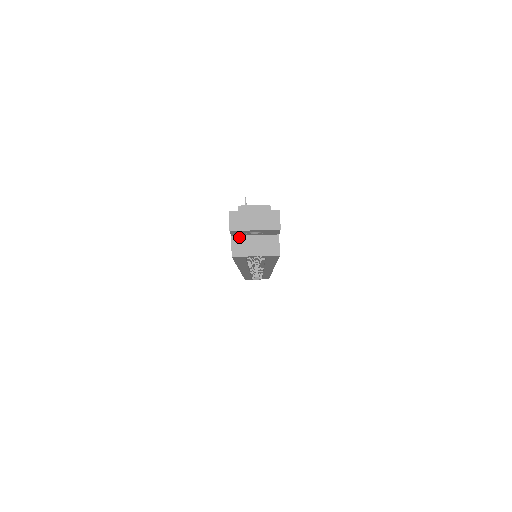
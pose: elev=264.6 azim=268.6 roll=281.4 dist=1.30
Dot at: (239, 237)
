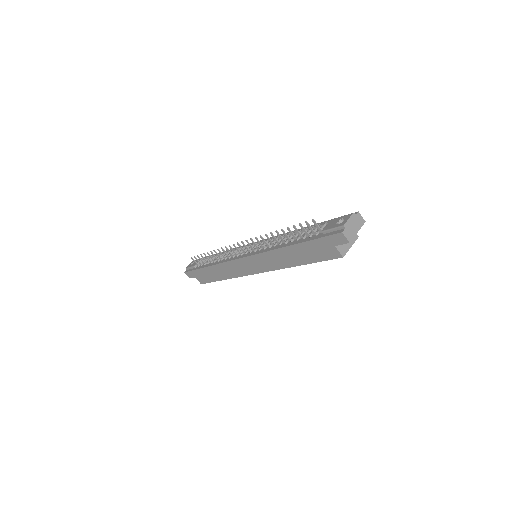
Dot at: occluded
